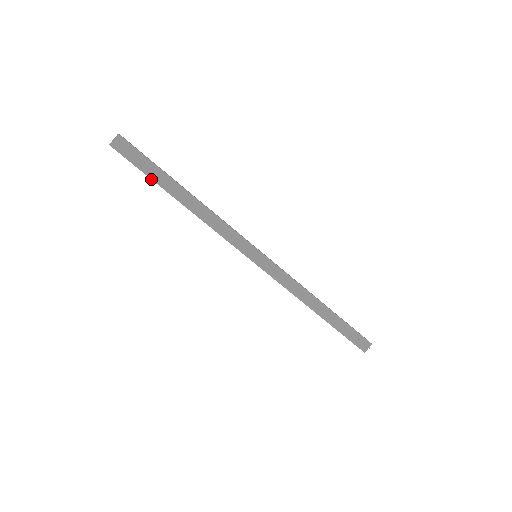
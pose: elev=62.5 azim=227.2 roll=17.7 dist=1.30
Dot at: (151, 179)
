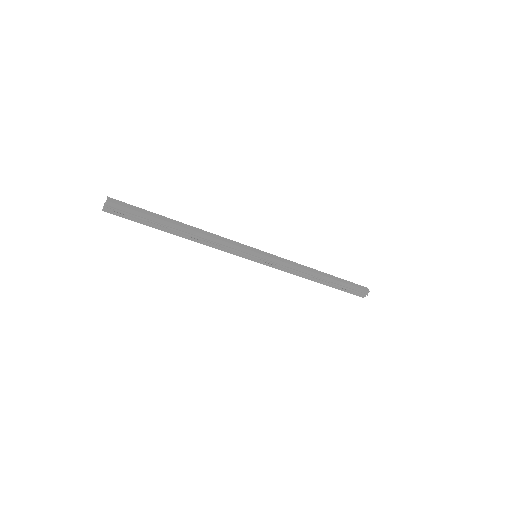
Dot at: occluded
